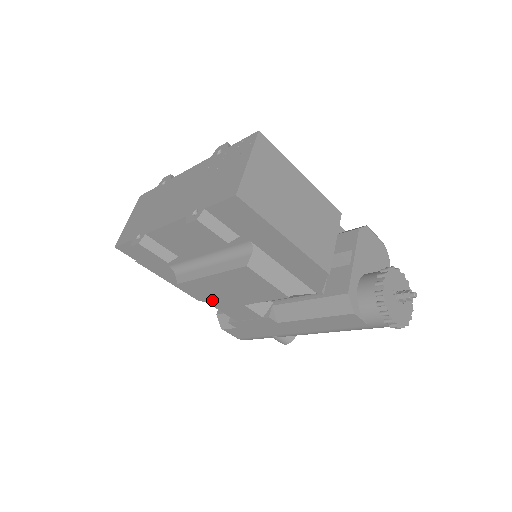
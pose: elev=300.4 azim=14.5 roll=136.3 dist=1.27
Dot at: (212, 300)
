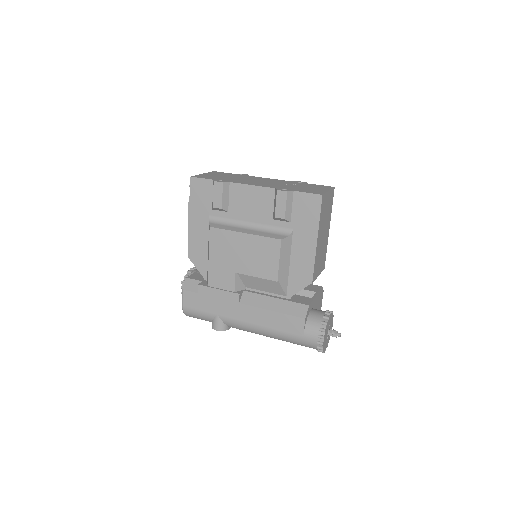
Dot at: (216, 255)
